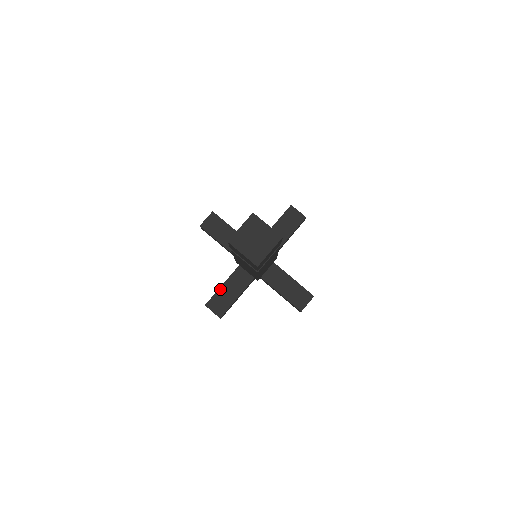
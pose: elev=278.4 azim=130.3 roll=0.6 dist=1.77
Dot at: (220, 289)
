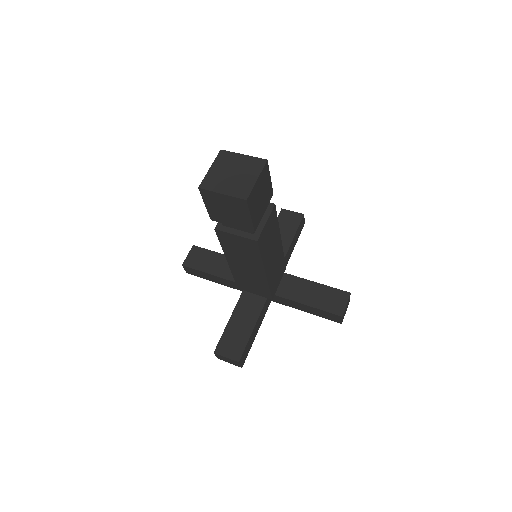
Dot at: (227, 326)
